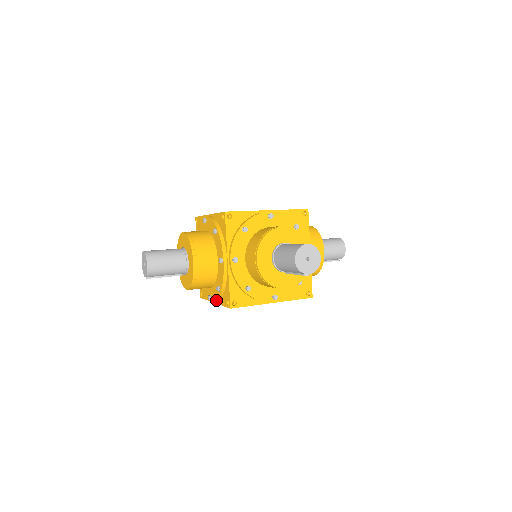
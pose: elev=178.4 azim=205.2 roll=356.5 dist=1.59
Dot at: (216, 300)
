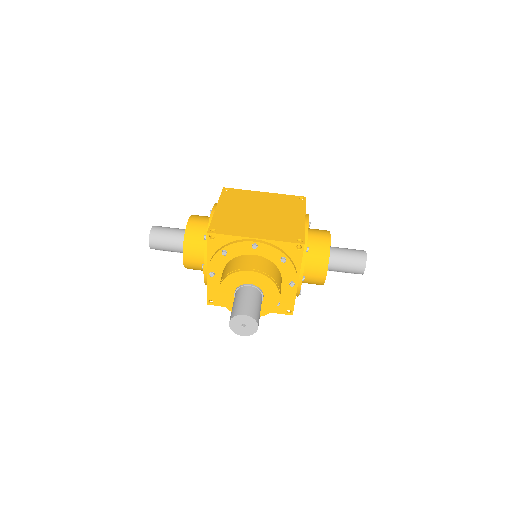
Dot at: occluded
